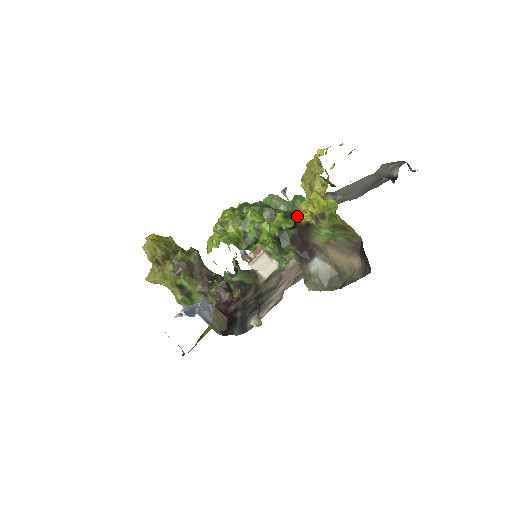
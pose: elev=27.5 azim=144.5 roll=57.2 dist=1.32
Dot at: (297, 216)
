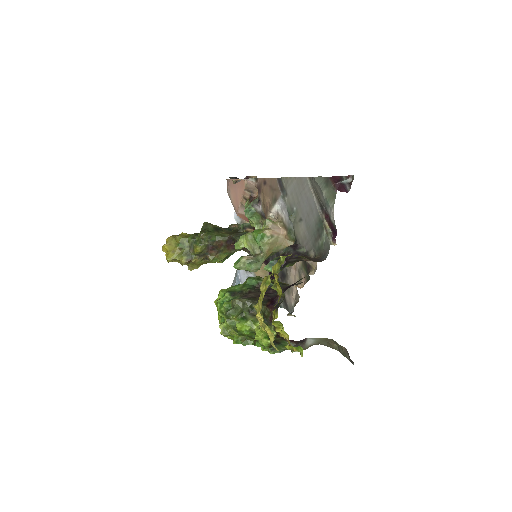
Dot at: (275, 331)
